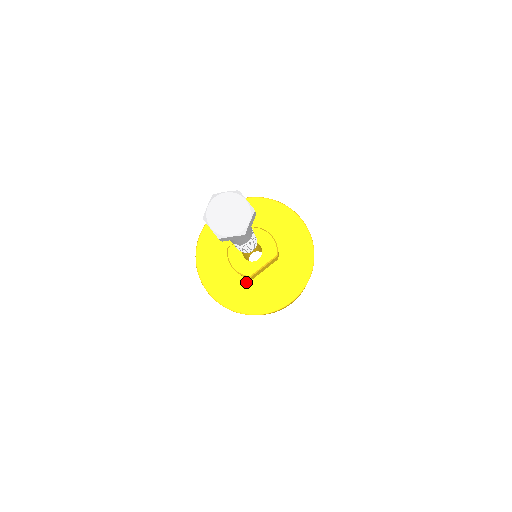
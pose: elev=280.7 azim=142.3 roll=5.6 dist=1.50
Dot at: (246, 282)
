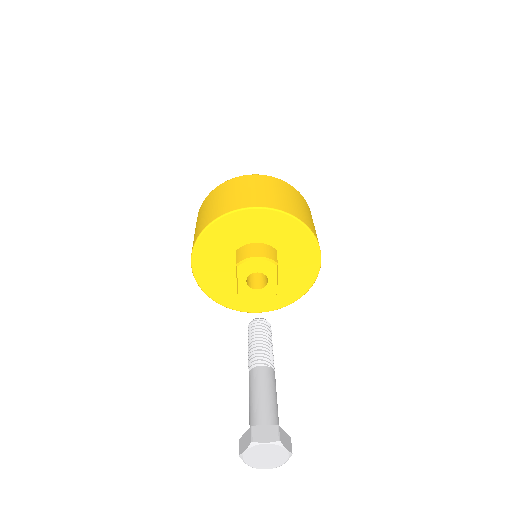
Dot at: occluded
